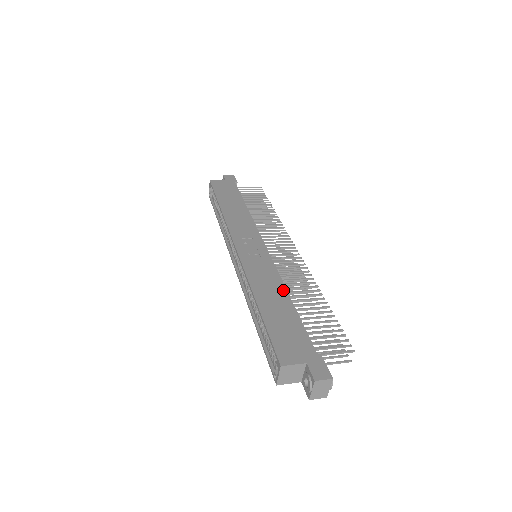
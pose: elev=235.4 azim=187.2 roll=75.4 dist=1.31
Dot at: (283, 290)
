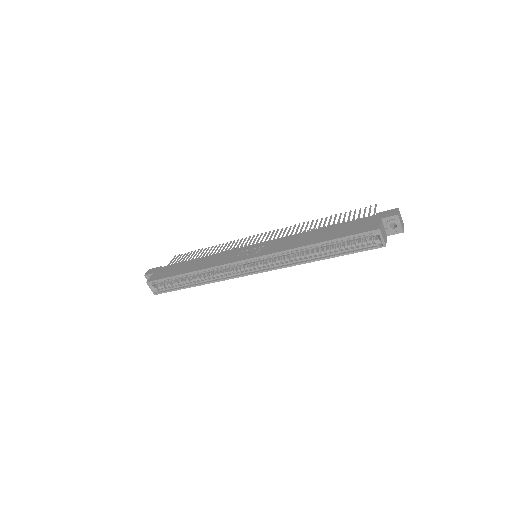
Dot at: (307, 233)
